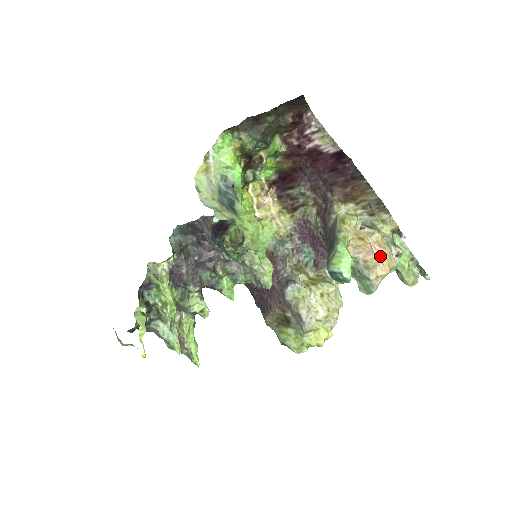
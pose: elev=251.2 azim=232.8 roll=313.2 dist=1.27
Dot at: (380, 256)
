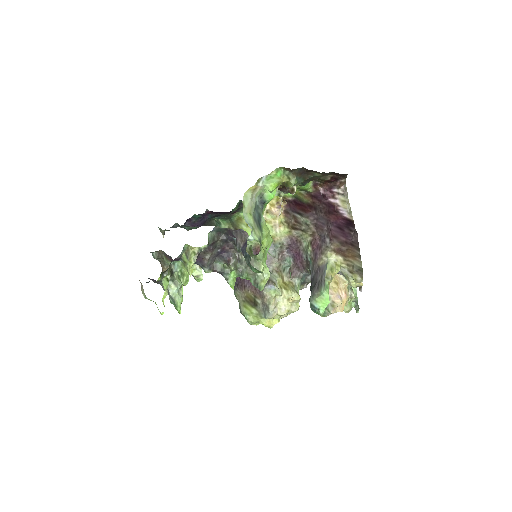
Dot at: (343, 299)
